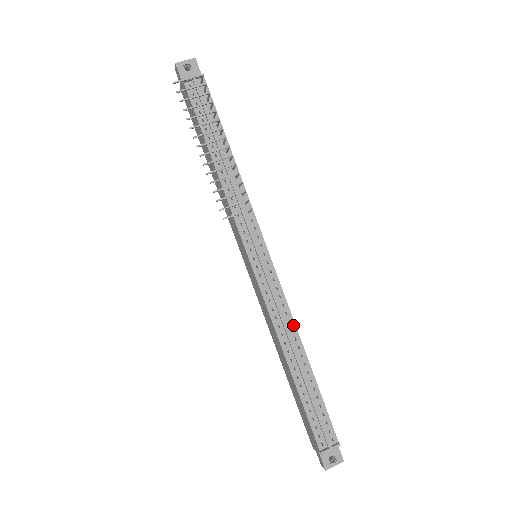
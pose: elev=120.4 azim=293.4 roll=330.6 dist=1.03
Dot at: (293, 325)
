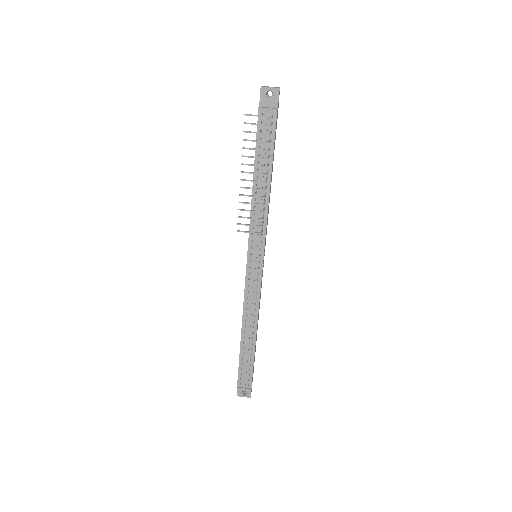
Dot at: (257, 313)
